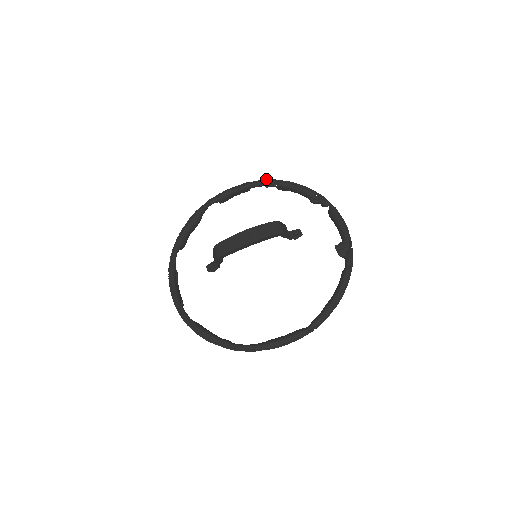
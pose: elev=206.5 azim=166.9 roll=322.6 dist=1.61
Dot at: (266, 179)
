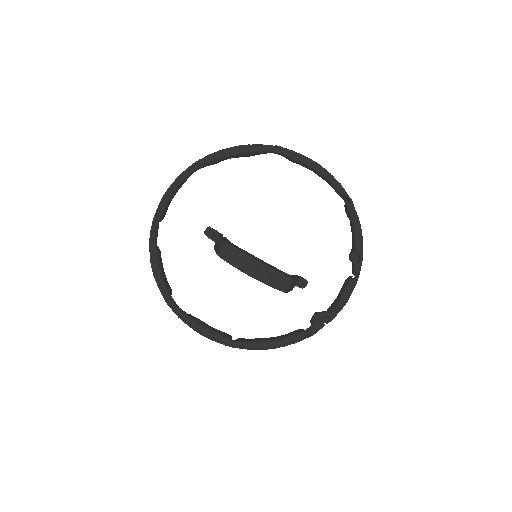
Dot at: (345, 193)
